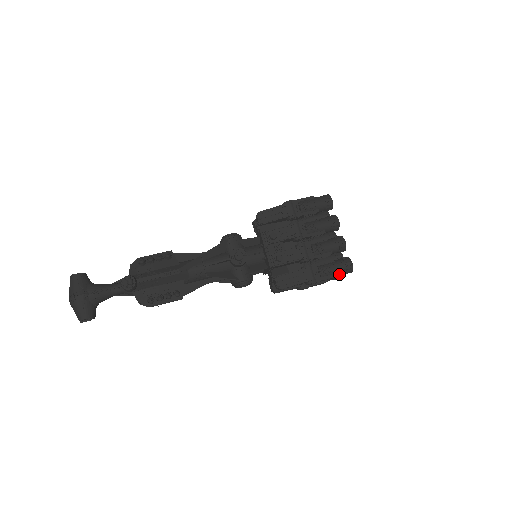
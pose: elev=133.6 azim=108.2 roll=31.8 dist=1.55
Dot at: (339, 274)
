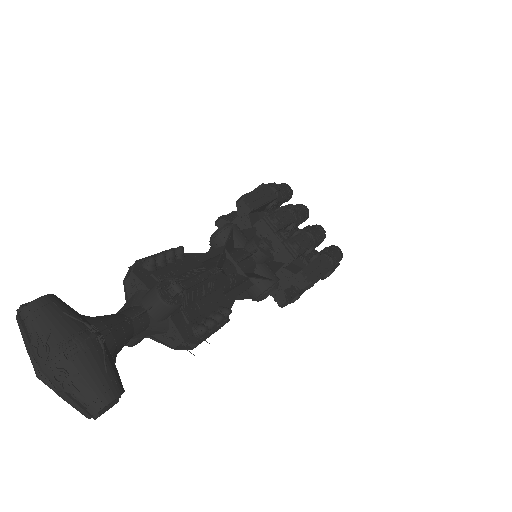
Dot at: occluded
